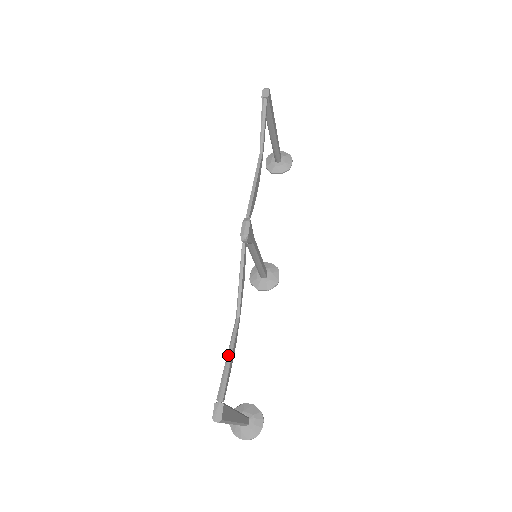
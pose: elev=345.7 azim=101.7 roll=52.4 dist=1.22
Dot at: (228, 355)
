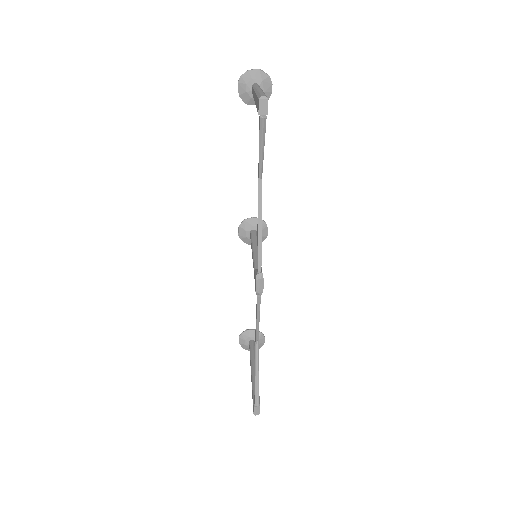
Dot at: (256, 373)
